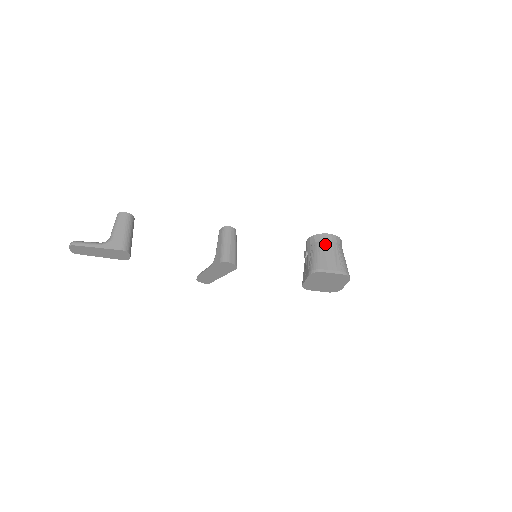
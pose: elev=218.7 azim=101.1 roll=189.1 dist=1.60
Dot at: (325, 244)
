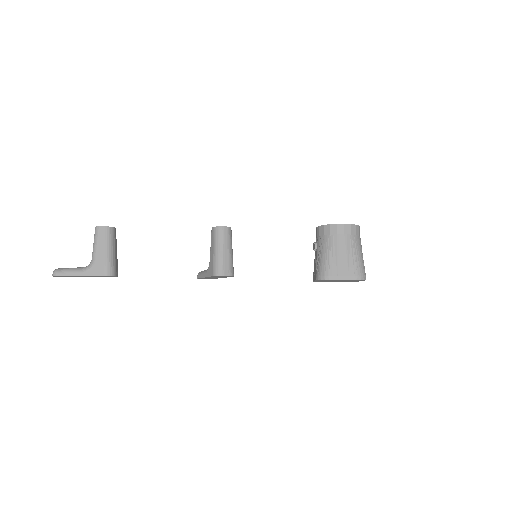
Dot at: (336, 239)
